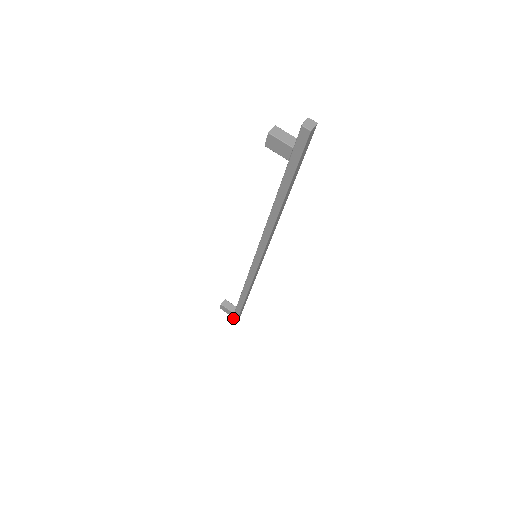
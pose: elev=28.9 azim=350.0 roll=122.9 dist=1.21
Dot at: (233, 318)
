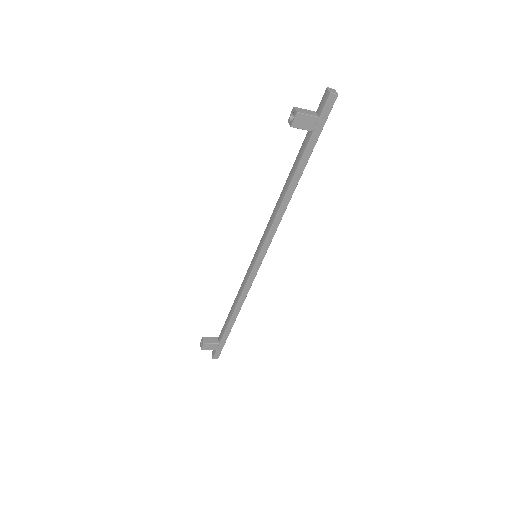
Dot at: (217, 351)
